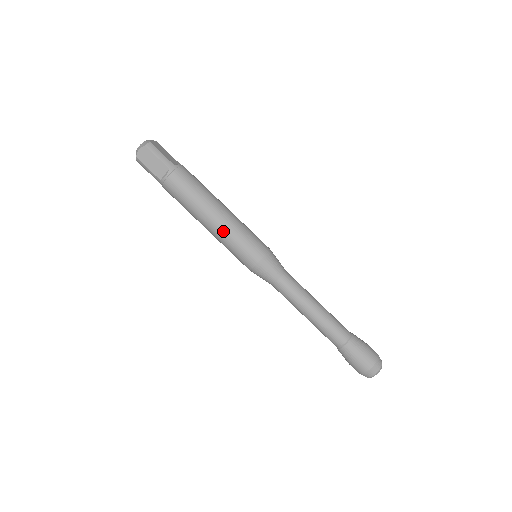
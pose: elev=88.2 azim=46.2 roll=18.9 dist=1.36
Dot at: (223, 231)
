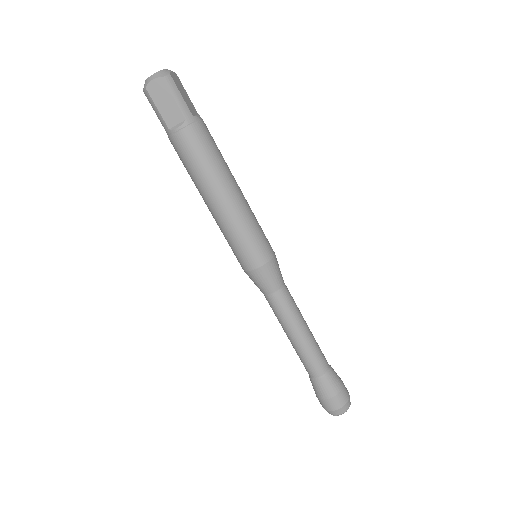
Dot at: (229, 219)
